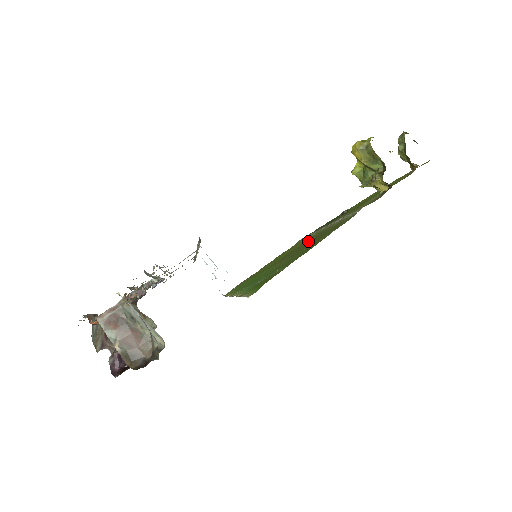
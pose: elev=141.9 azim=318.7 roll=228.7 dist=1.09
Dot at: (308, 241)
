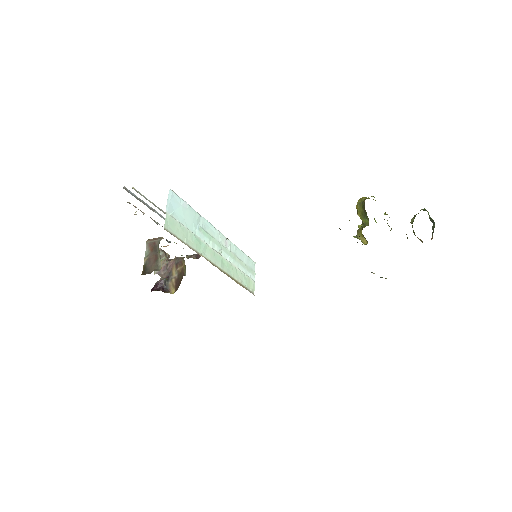
Dot at: occluded
